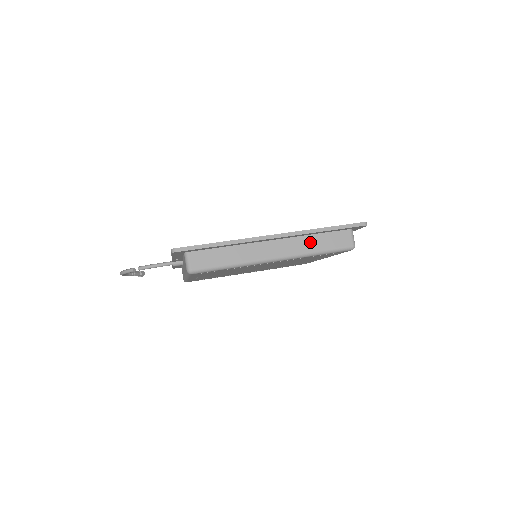
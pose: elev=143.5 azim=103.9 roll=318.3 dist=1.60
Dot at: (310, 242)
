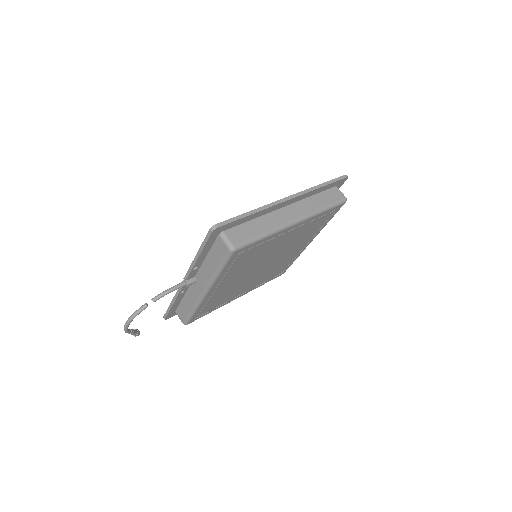
Dot at: (314, 202)
